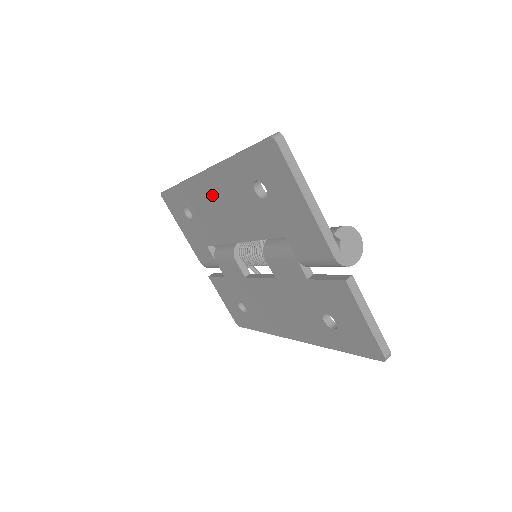
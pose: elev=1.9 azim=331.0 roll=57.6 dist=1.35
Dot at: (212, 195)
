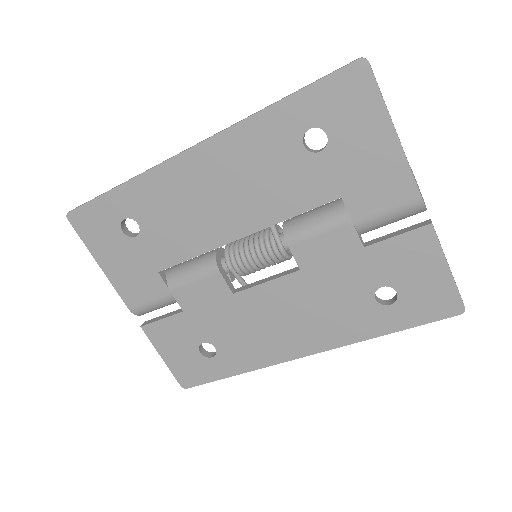
Dot at: (205, 178)
